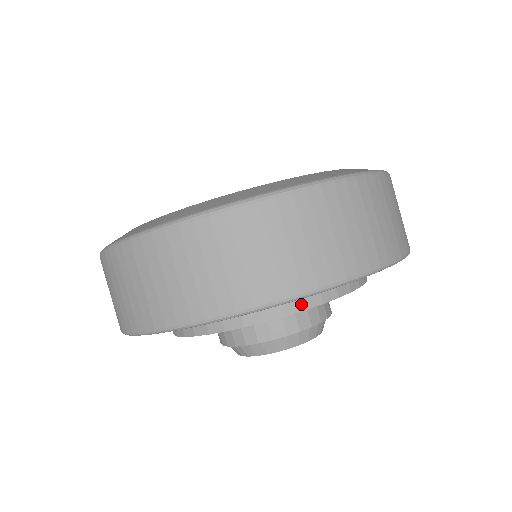
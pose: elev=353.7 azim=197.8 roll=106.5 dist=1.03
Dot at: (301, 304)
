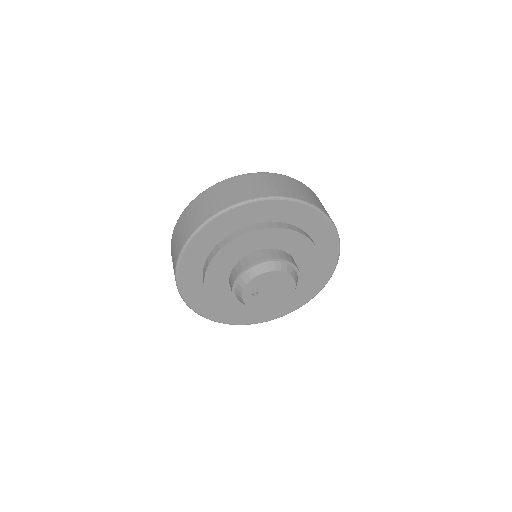
Dot at: (226, 241)
